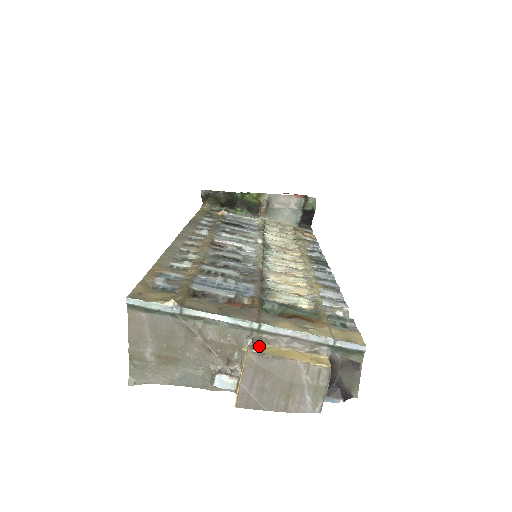
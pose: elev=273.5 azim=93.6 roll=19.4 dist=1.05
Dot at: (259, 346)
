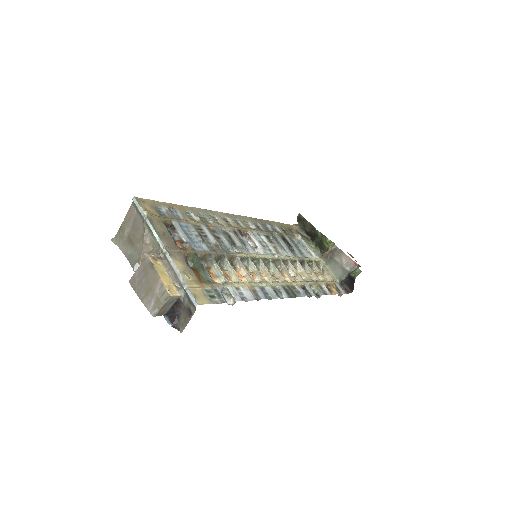
Dot at: (157, 261)
